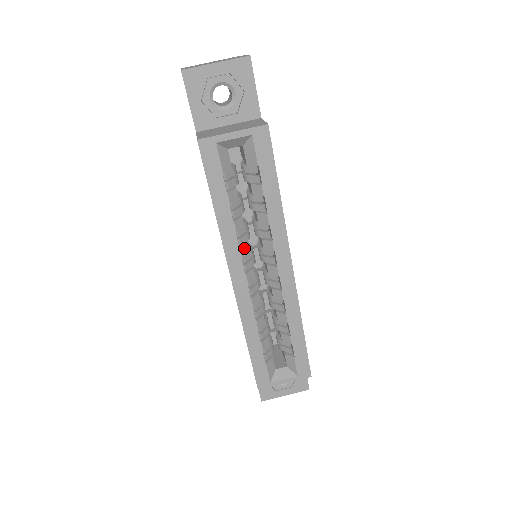
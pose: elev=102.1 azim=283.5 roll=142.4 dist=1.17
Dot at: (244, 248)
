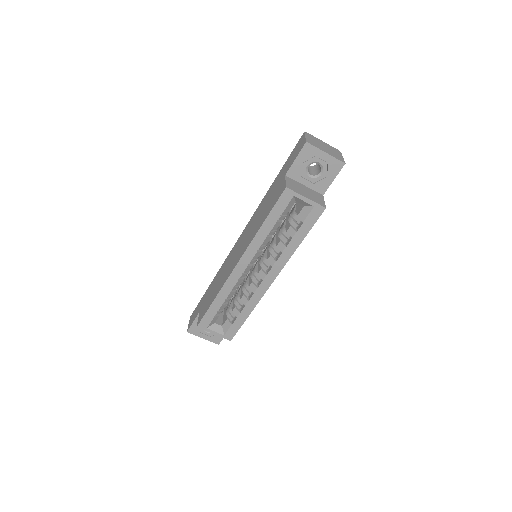
Dot at: (258, 253)
